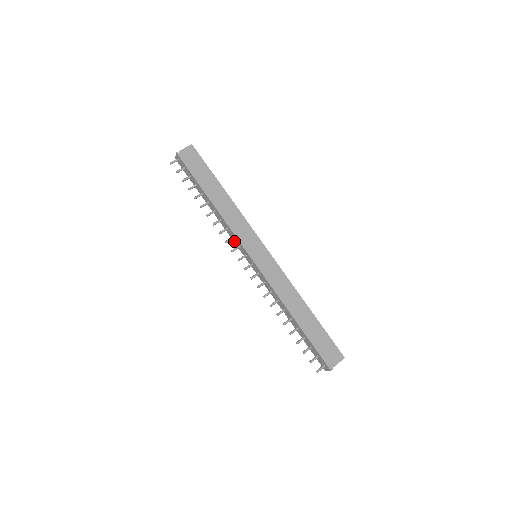
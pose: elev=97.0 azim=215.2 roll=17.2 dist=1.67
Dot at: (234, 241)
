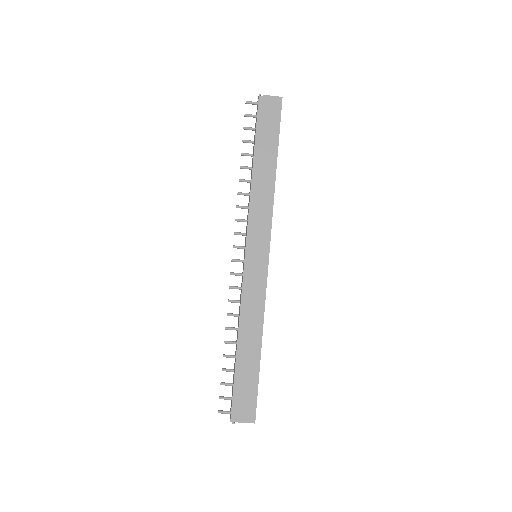
Dot at: occluded
